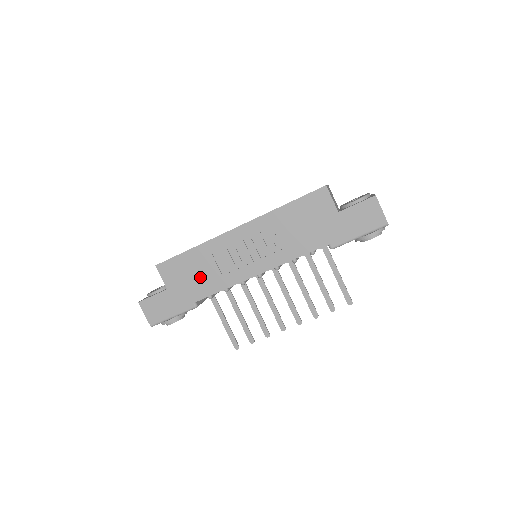
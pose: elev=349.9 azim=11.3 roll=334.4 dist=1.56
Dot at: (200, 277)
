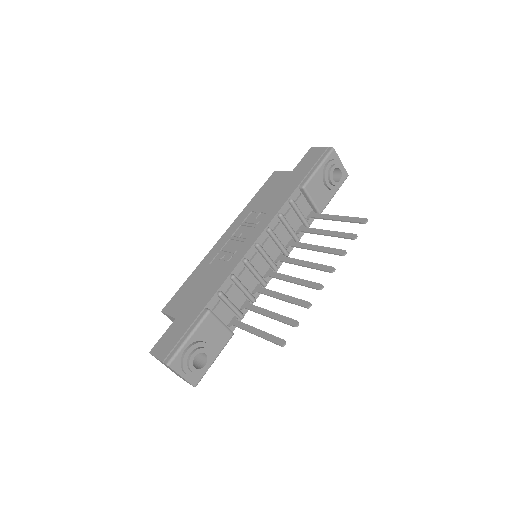
Dot at: (204, 285)
